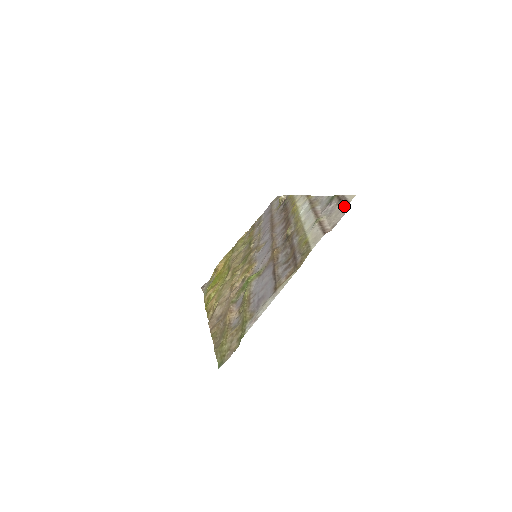
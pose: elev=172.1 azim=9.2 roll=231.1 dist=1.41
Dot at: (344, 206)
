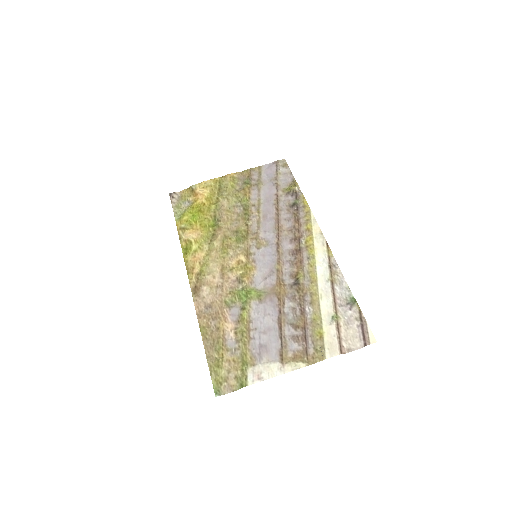
Dot at: (364, 339)
